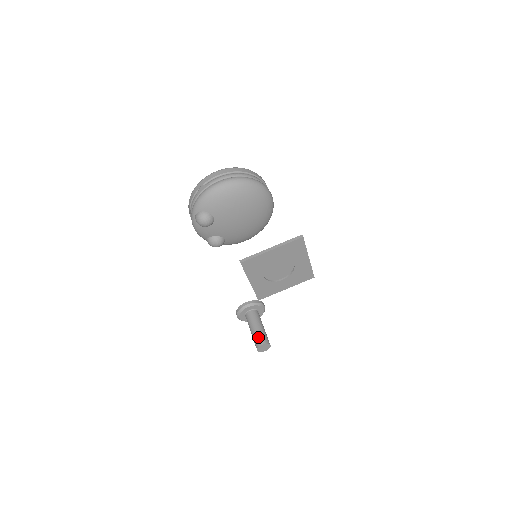
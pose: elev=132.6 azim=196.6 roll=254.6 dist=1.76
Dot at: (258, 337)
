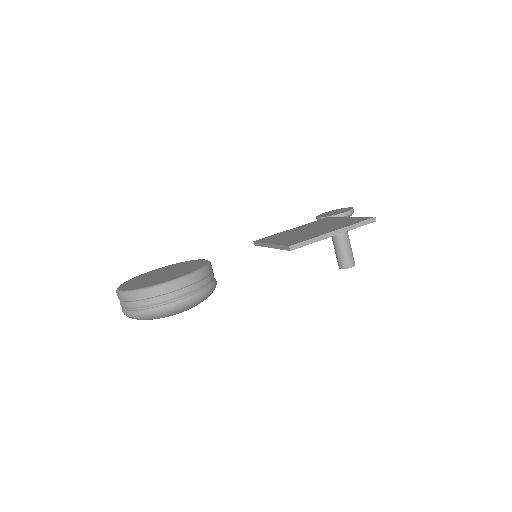
Dot at: (337, 259)
